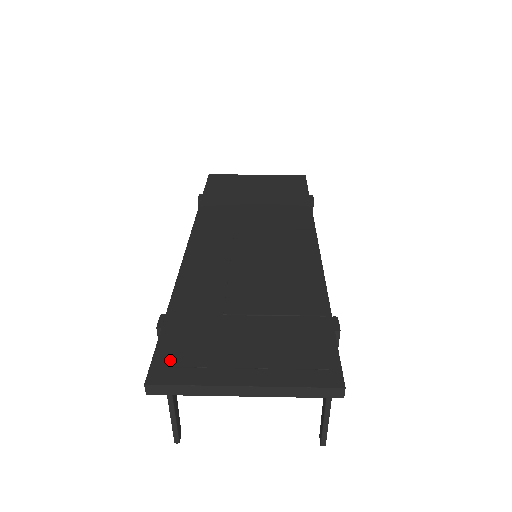
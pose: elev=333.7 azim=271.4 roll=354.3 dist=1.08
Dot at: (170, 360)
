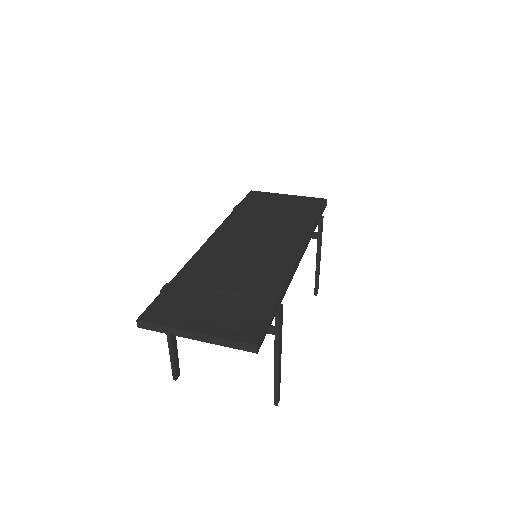
Dot at: (158, 310)
